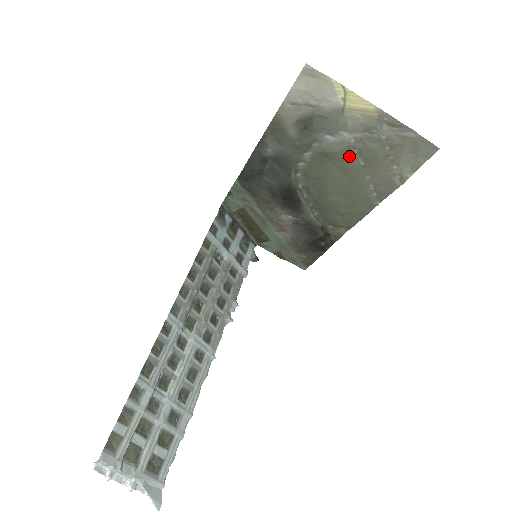
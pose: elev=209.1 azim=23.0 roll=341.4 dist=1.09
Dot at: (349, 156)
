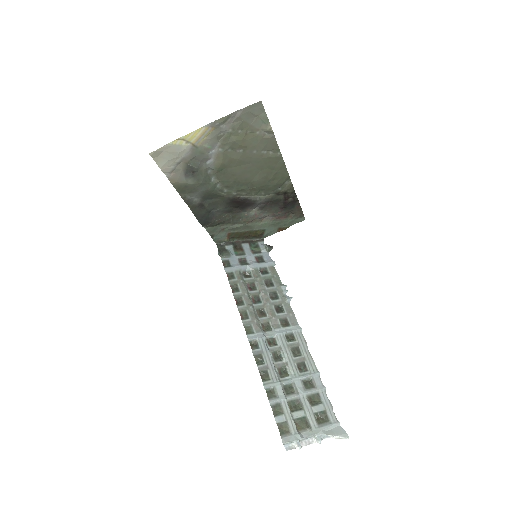
Dot at: (231, 156)
